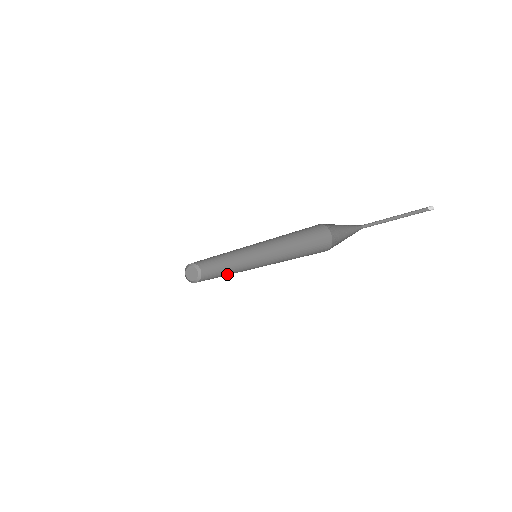
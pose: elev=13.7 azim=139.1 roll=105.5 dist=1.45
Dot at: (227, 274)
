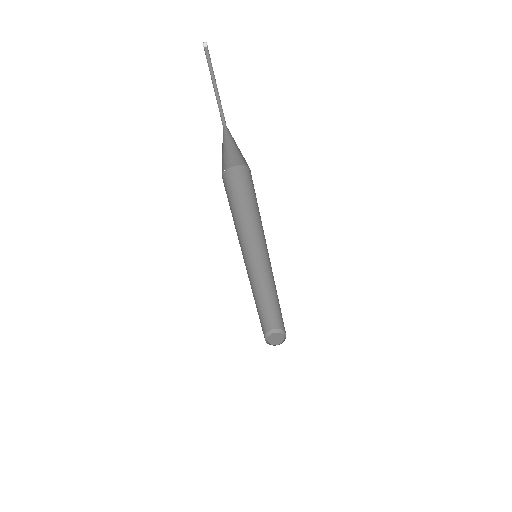
Dot at: occluded
